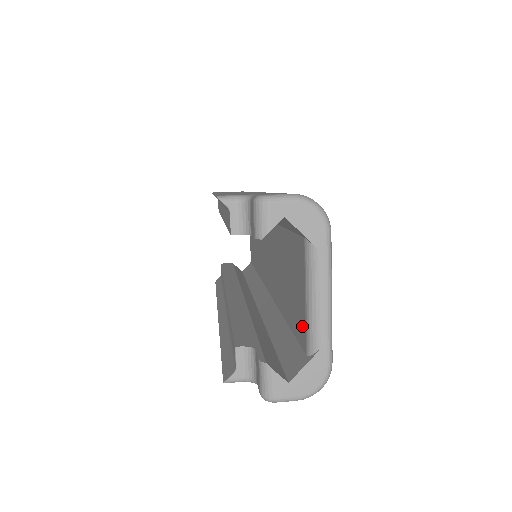
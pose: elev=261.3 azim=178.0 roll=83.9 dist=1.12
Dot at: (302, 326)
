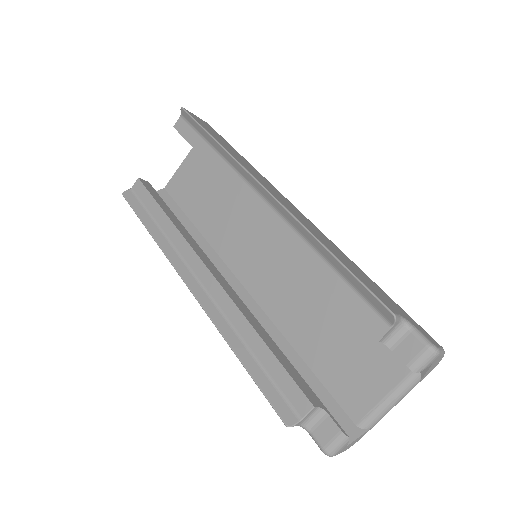
Dot at: (360, 404)
